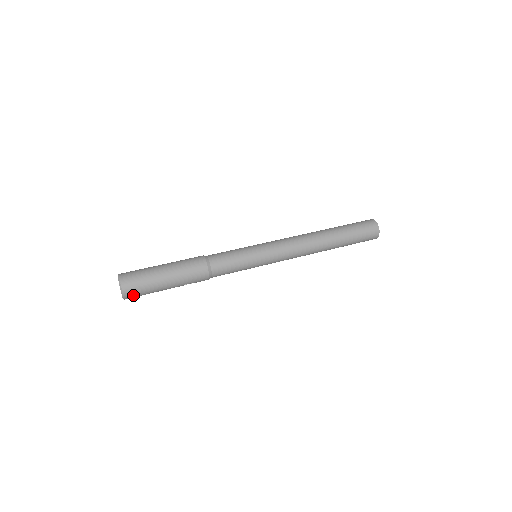
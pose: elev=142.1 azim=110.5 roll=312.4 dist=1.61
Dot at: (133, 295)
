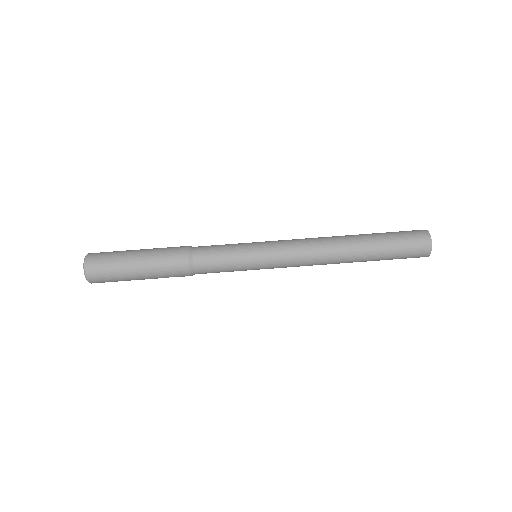
Dot at: (100, 281)
